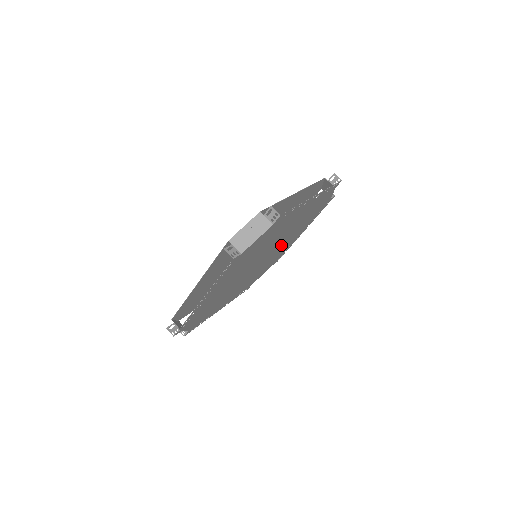
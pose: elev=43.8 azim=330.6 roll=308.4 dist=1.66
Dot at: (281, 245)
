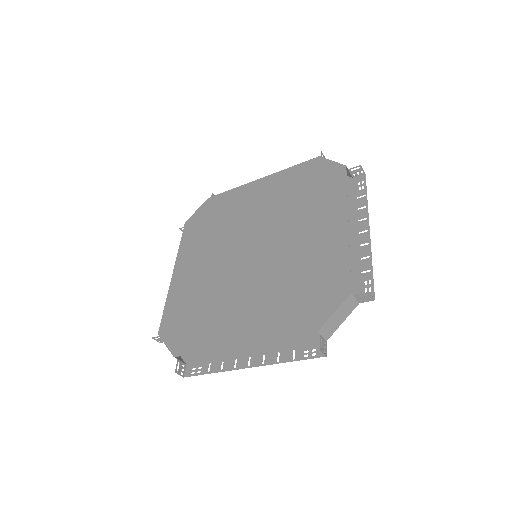
Dot at: occluded
